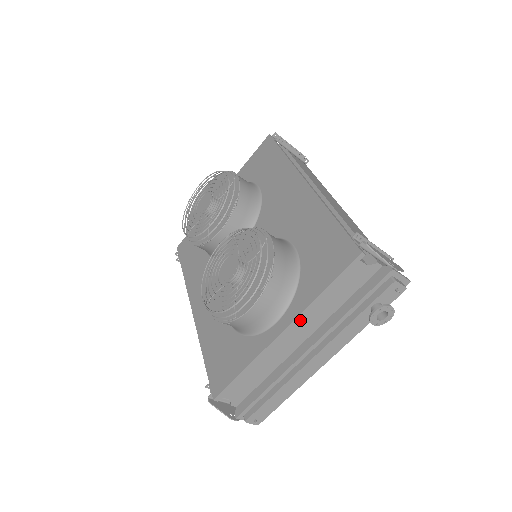
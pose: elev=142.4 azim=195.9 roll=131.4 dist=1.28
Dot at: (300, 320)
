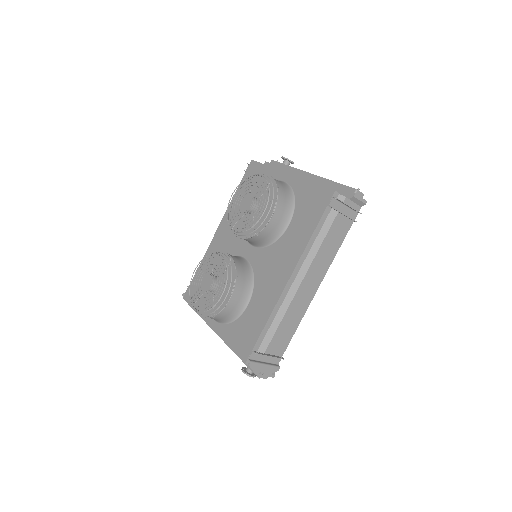
Dot at: occluded
